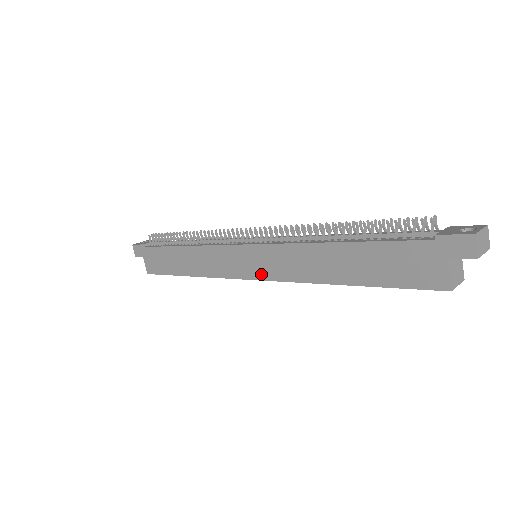
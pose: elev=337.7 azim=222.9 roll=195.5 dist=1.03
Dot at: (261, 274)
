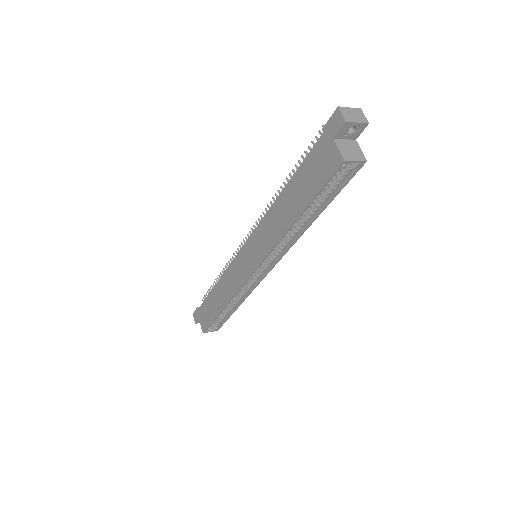
Dot at: (255, 262)
